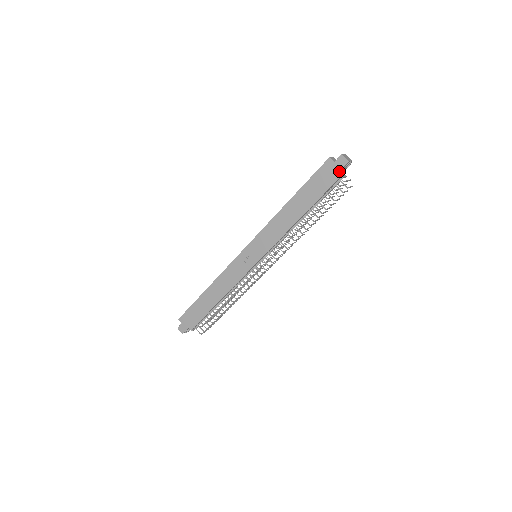
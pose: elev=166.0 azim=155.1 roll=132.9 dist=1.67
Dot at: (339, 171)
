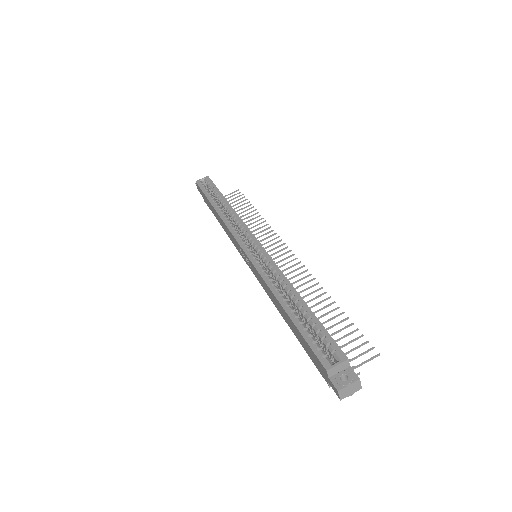
Dot at: occluded
